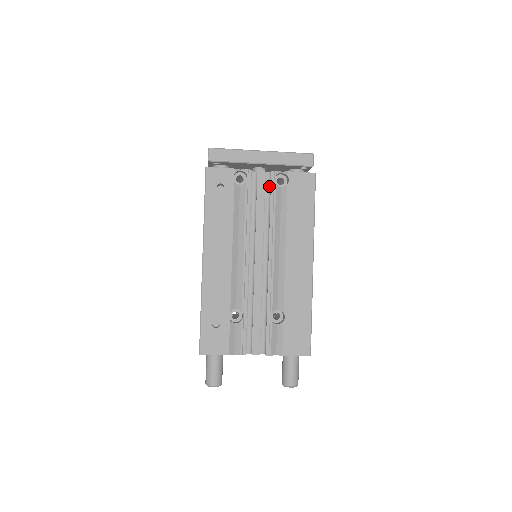
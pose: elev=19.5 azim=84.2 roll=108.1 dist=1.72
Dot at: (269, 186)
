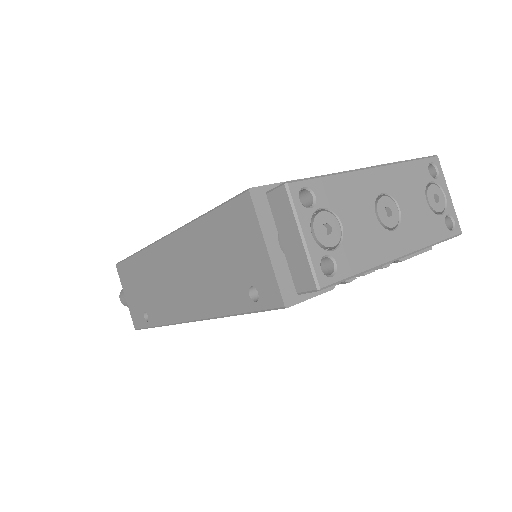
Dot at: occluded
